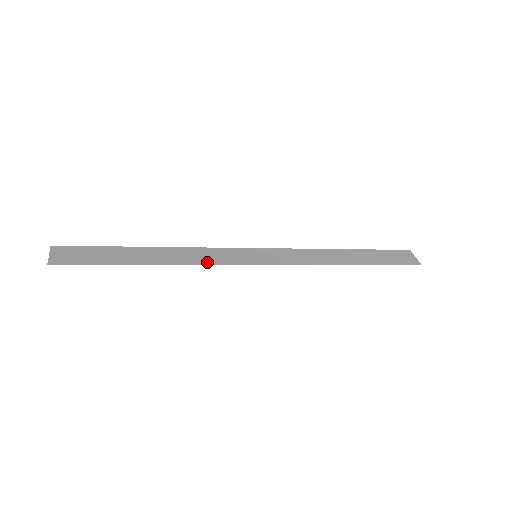
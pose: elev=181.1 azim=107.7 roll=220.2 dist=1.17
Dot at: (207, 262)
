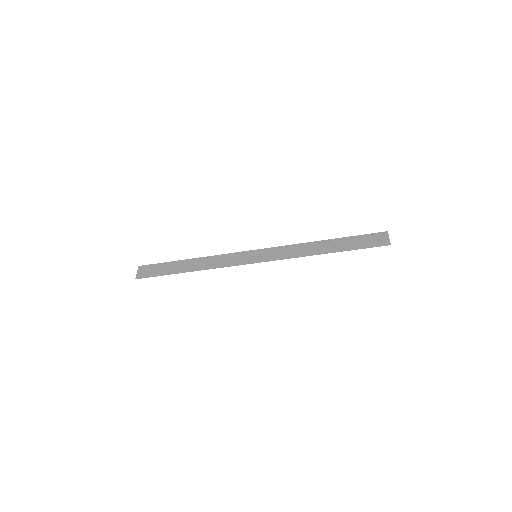
Dot at: (222, 266)
